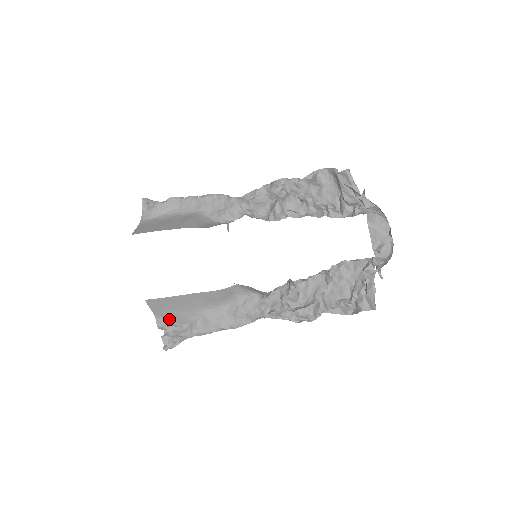
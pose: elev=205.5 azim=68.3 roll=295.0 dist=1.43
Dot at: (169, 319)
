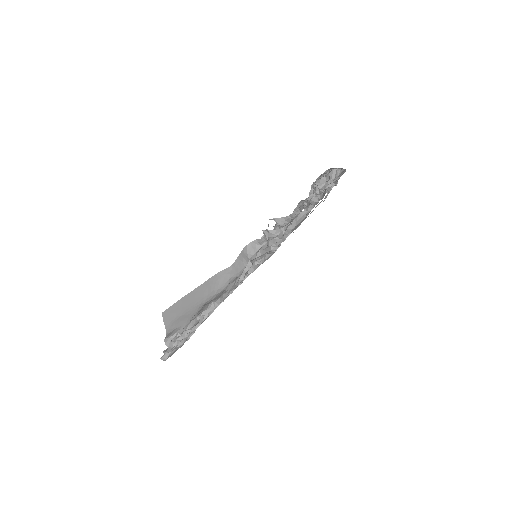
Dot at: (176, 329)
